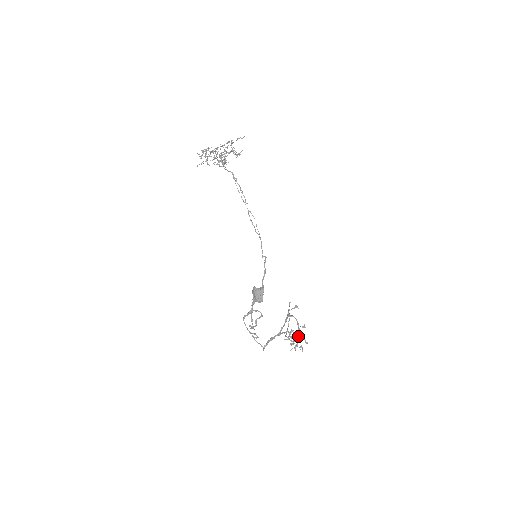
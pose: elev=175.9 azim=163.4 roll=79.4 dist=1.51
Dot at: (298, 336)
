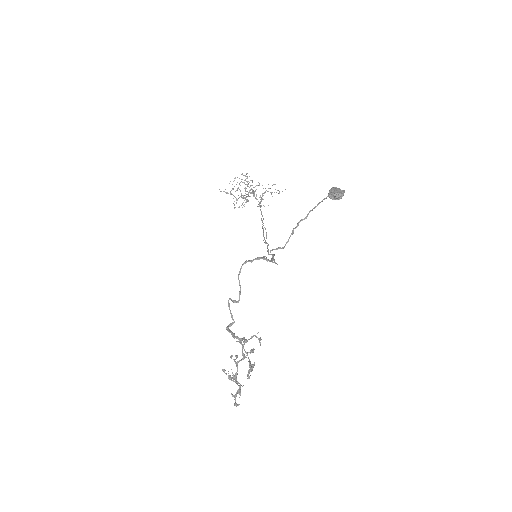
Dot at: occluded
